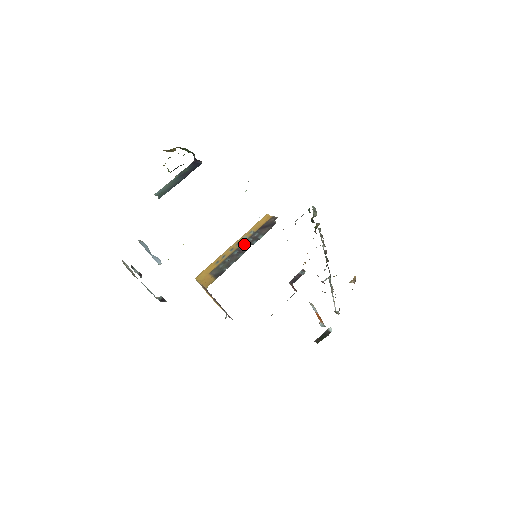
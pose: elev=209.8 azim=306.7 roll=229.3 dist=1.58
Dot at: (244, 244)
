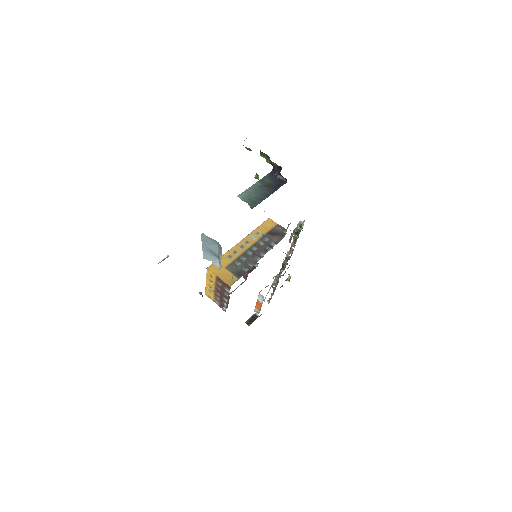
Dot at: (256, 246)
